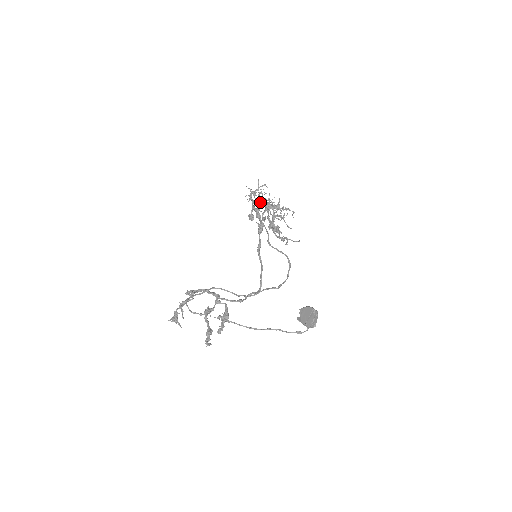
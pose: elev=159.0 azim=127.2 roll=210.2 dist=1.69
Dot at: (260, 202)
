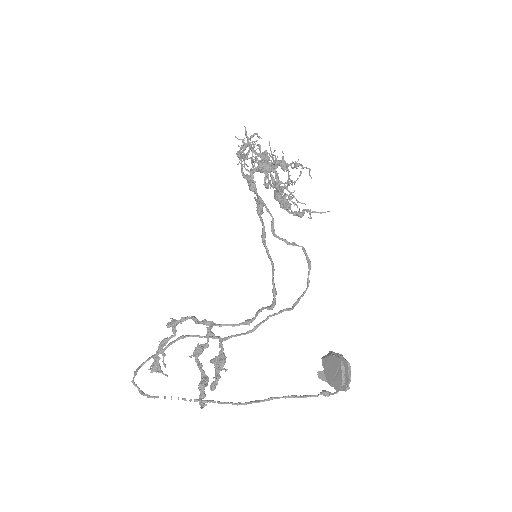
Dot at: (262, 156)
